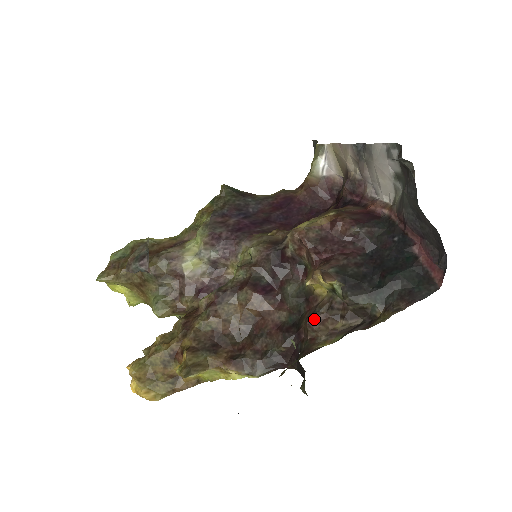
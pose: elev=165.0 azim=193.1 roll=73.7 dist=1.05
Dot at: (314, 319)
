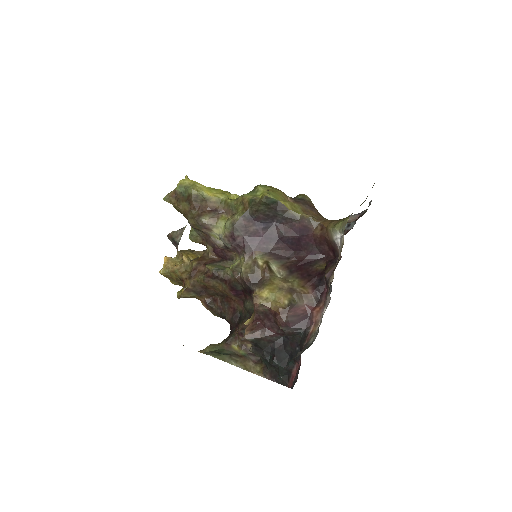
Dot at: (241, 334)
